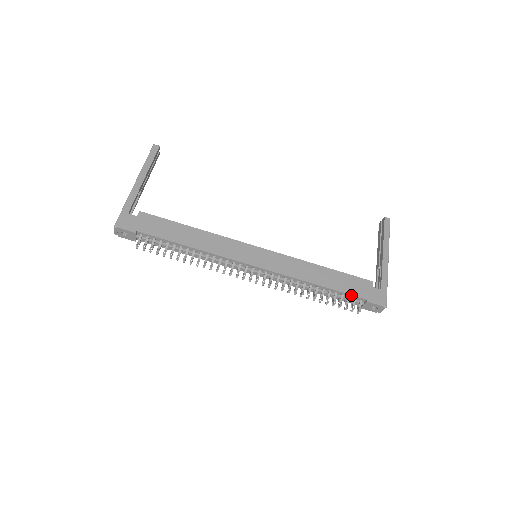
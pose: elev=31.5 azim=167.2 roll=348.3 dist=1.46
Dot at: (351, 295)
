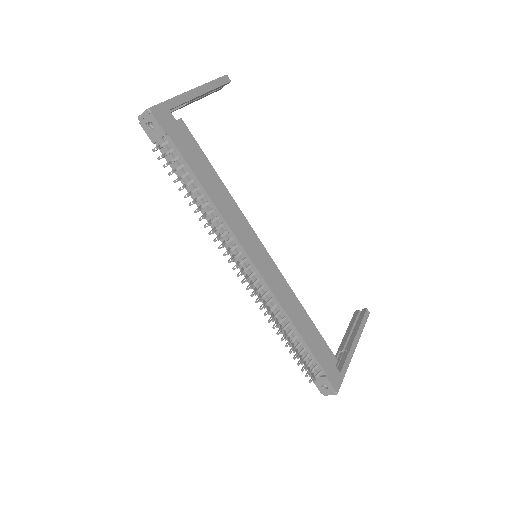
Dot at: (317, 360)
